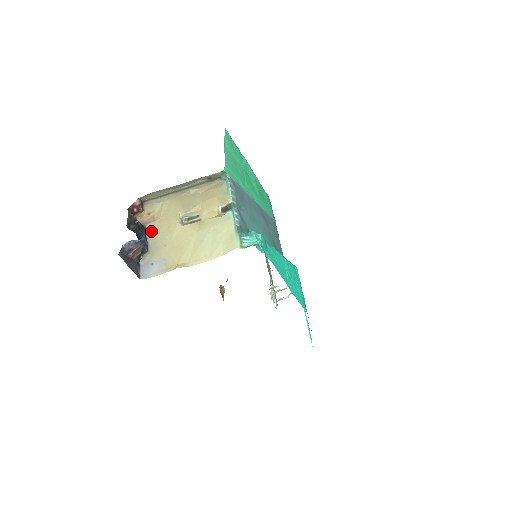
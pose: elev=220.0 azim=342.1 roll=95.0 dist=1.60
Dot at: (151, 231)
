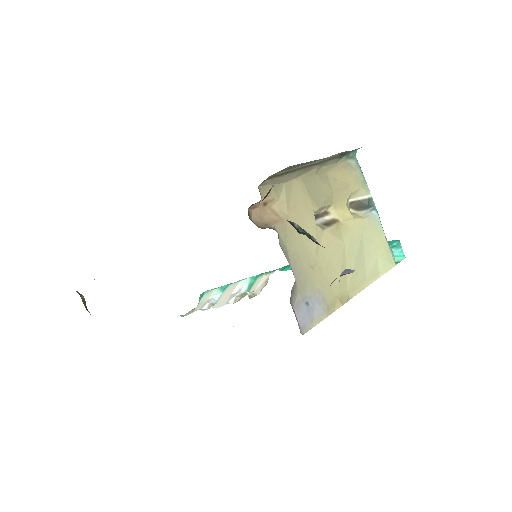
Dot at: (283, 239)
